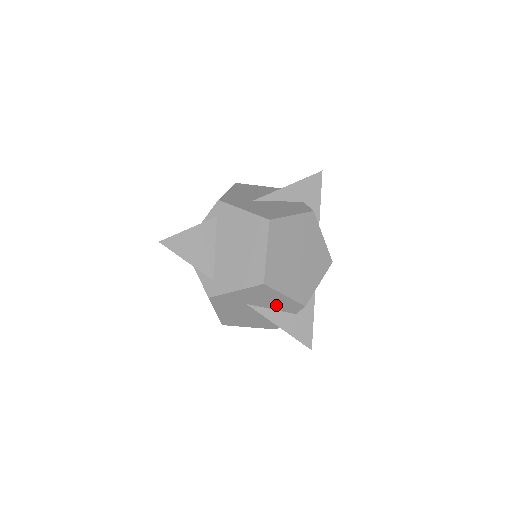
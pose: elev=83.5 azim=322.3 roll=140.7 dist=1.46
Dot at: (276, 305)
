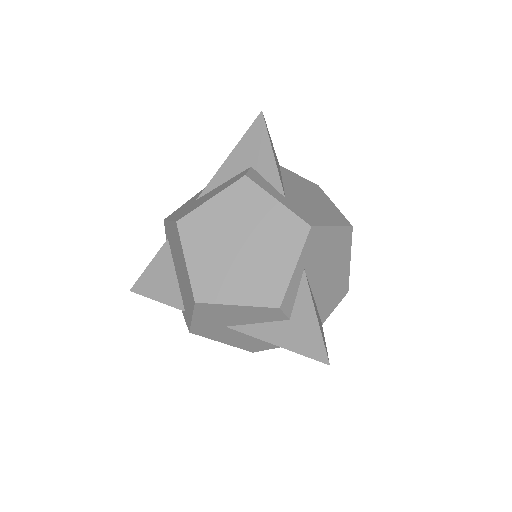
Dot at: (252, 318)
